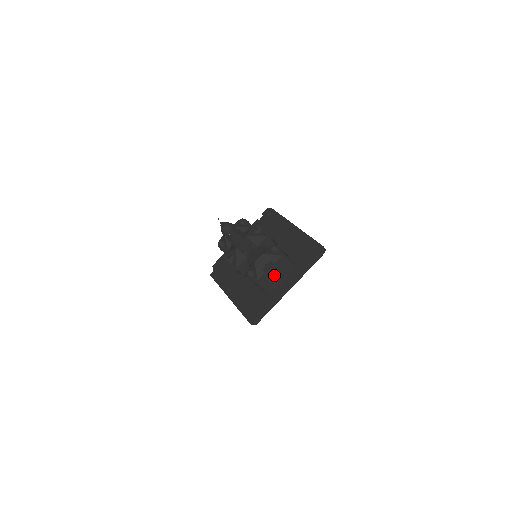
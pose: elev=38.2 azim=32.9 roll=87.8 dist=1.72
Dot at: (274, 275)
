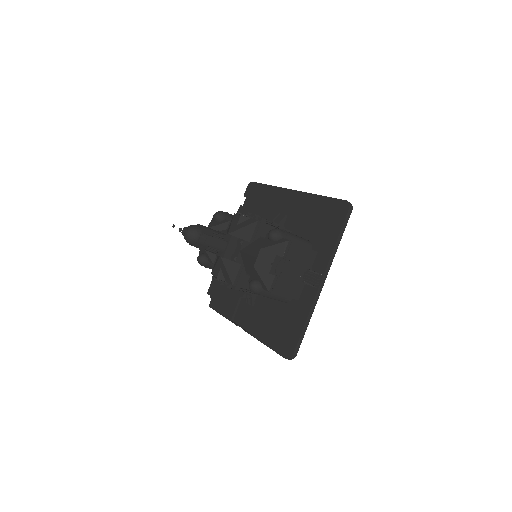
Dot at: (291, 274)
